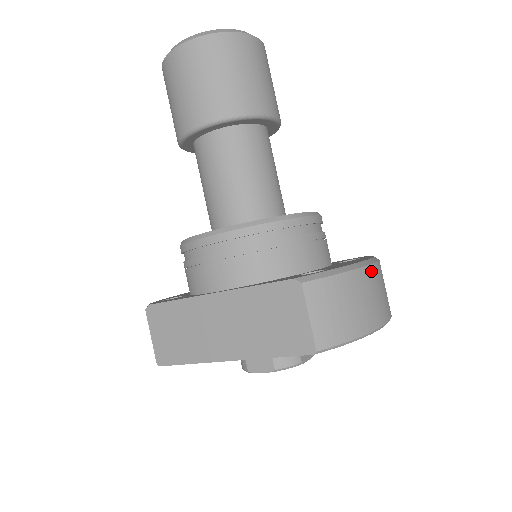
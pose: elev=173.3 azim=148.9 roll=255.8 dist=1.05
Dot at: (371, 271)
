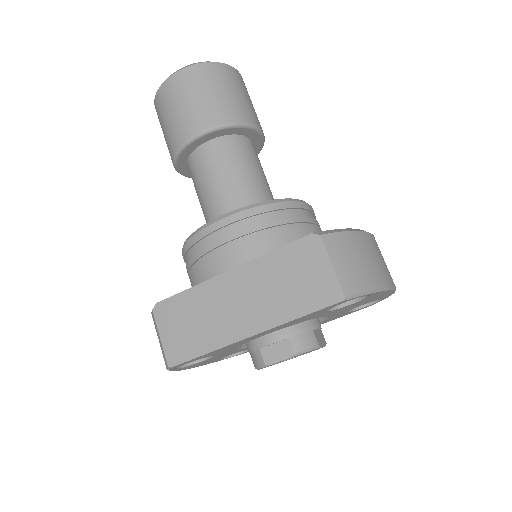
Dot at: (373, 239)
